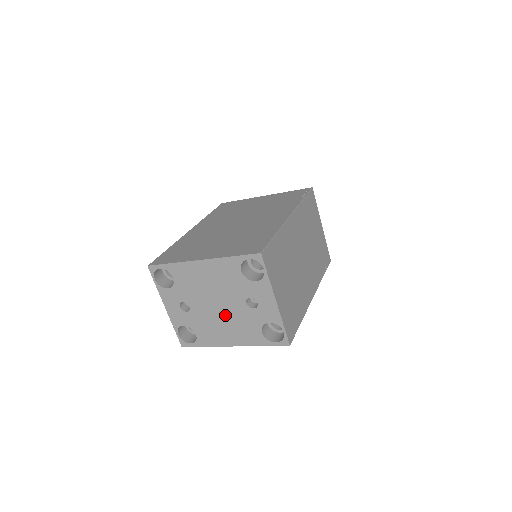
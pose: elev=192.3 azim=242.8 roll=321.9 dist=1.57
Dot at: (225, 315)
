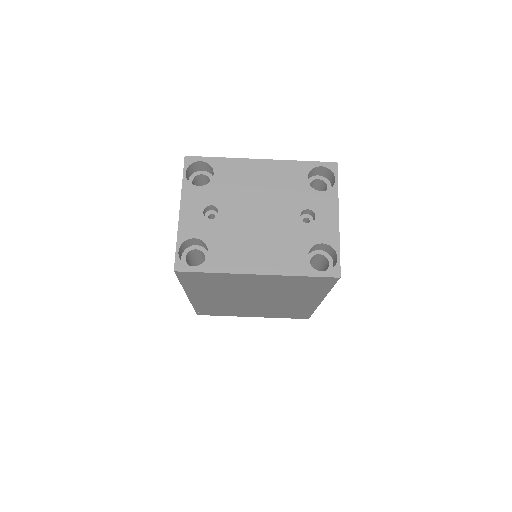
Dot at: (265, 228)
